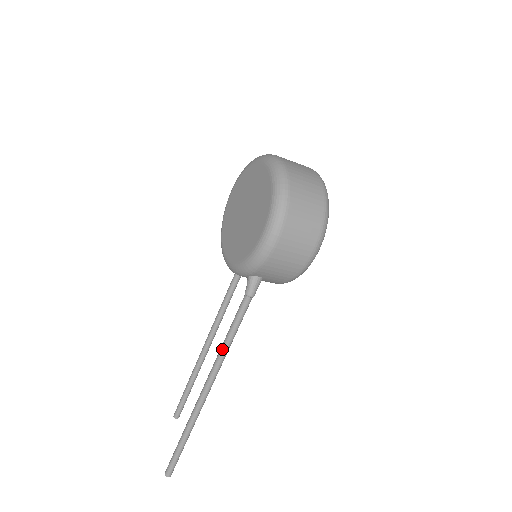
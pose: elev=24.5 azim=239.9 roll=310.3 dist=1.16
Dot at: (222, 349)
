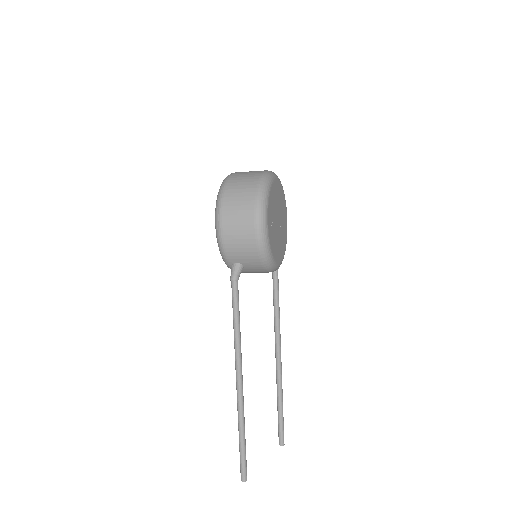
Dot at: (234, 335)
